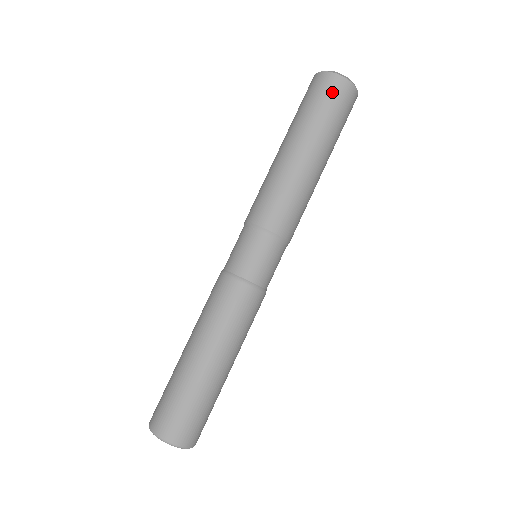
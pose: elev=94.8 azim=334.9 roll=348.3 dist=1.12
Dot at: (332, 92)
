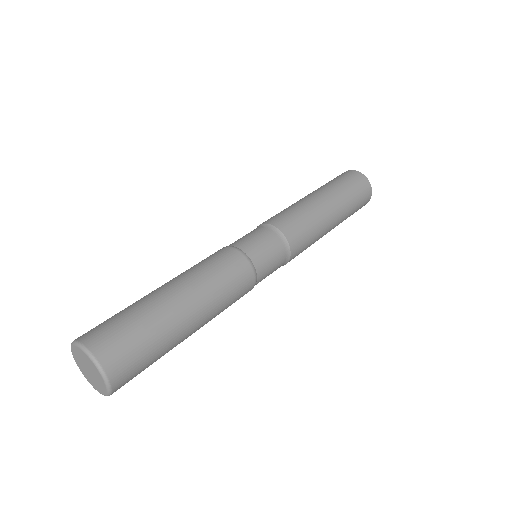
Dot at: (341, 175)
